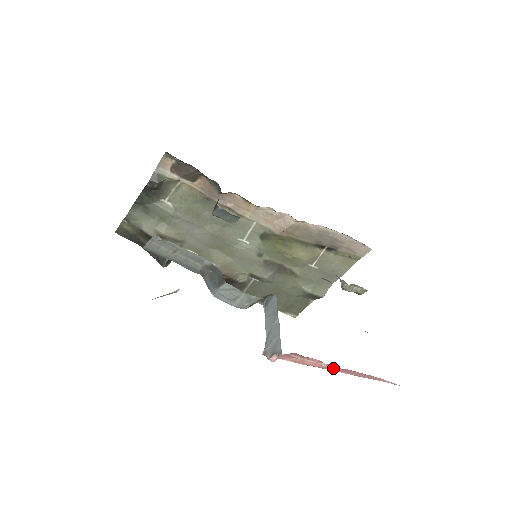
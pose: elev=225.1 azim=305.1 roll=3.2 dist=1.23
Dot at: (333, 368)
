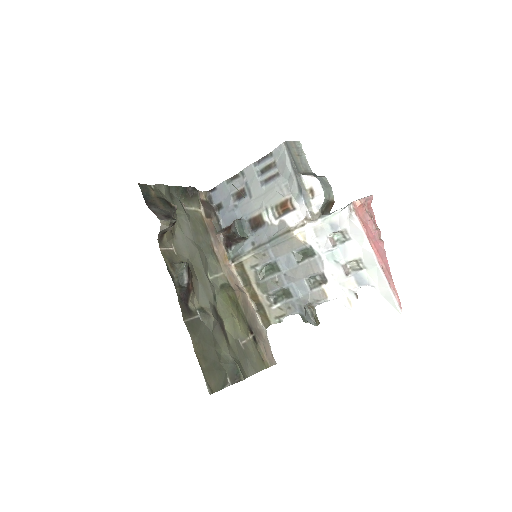
Dot at: (377, 246)
